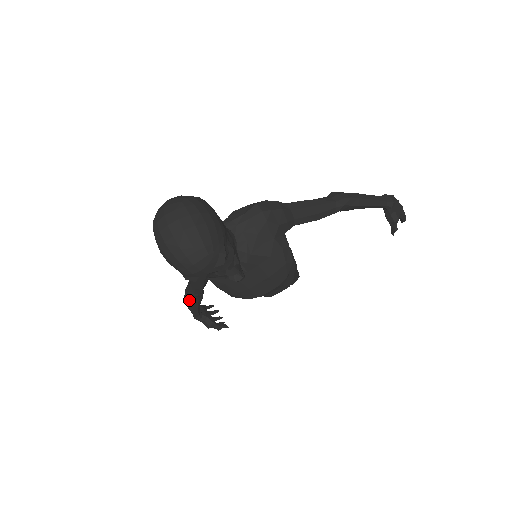
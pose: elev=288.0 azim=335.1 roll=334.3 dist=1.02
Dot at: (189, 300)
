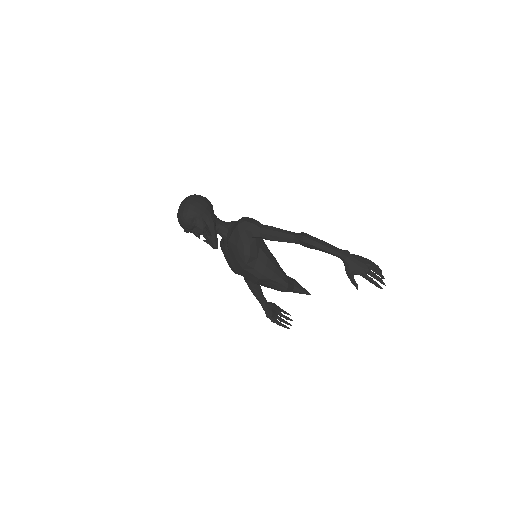
Dot at: (246, 282)
